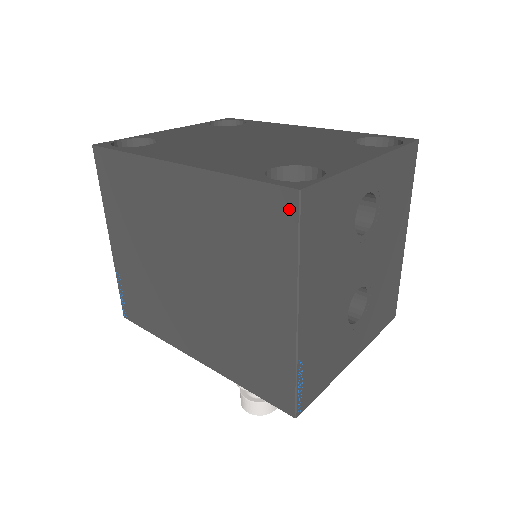
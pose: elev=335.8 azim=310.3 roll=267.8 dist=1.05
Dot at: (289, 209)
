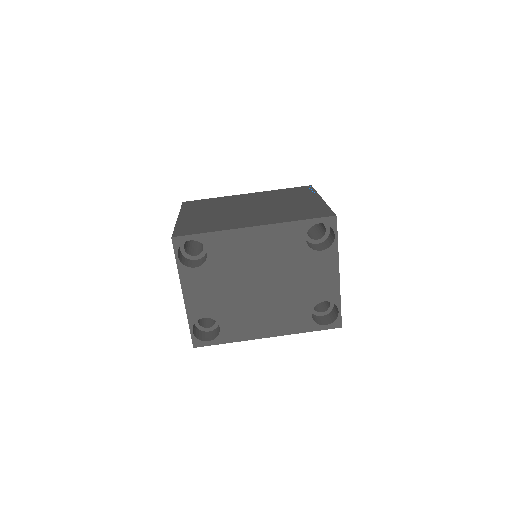
Dot at: occluded
